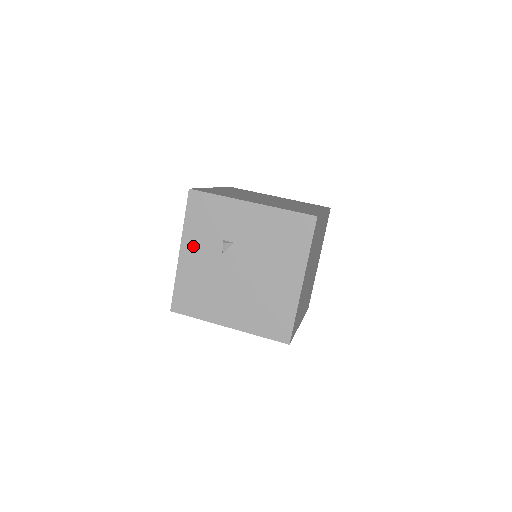
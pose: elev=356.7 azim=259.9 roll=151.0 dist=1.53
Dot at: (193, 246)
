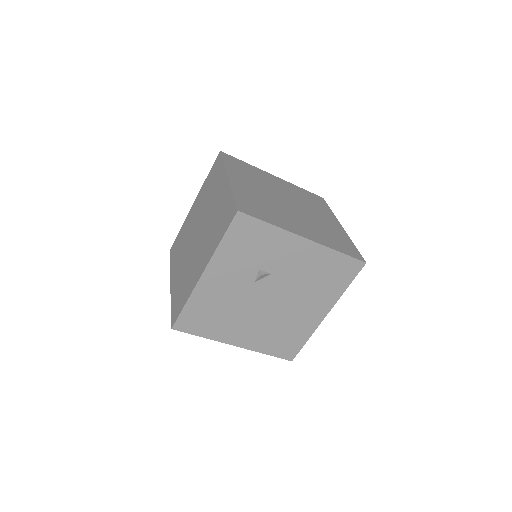
Dot at: (222, 271)
